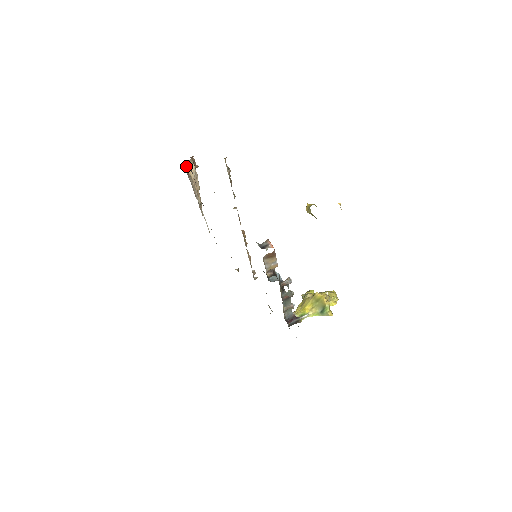
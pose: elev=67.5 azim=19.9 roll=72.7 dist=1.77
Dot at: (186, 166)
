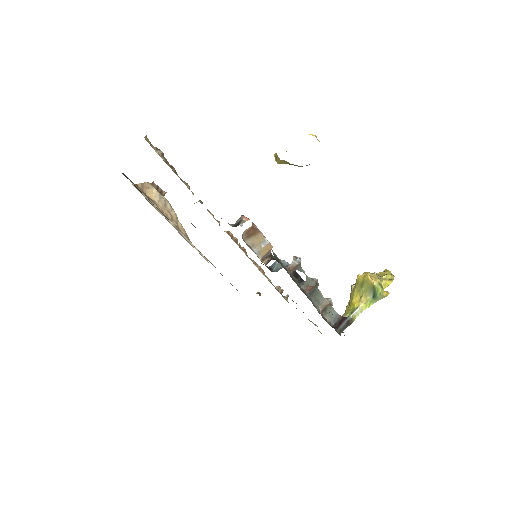
Dot at: (130, 181)
